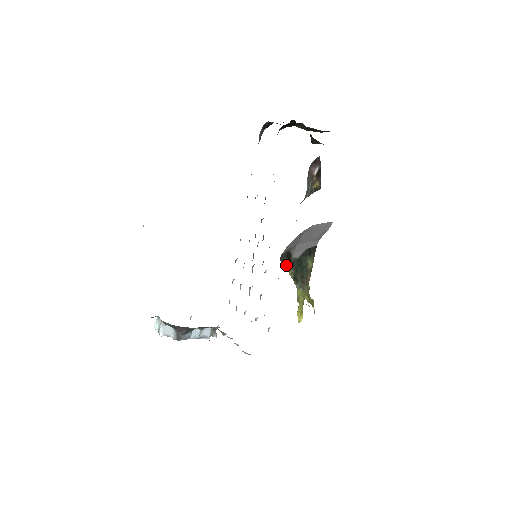
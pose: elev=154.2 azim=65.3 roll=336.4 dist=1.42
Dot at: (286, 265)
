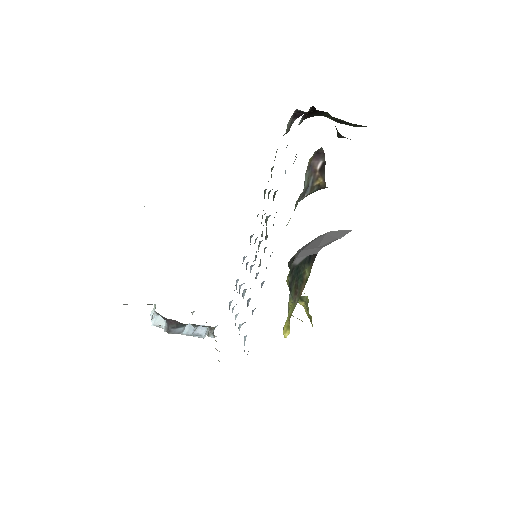
Dot at: occluded
